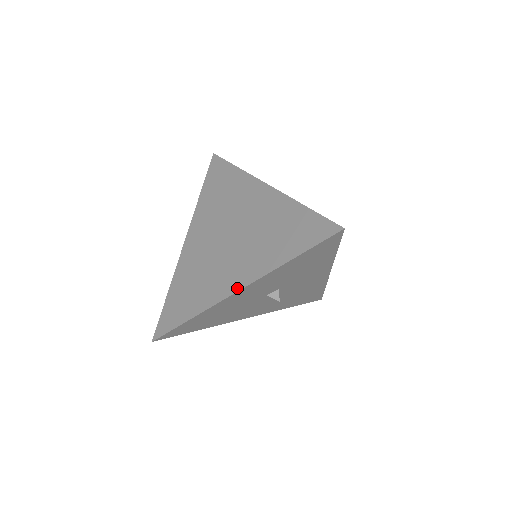
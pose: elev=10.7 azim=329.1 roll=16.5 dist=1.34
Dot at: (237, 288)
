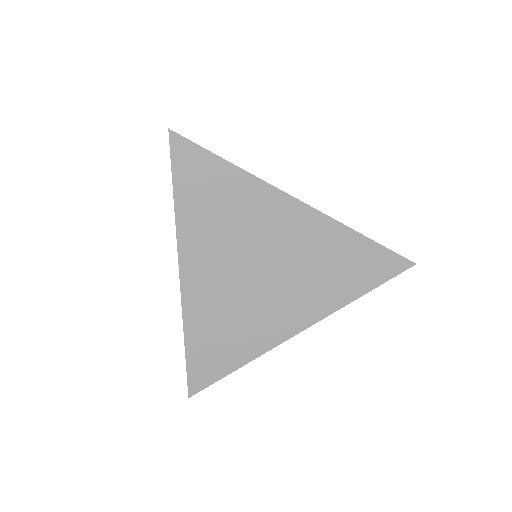
Dot at: (299, 329)
